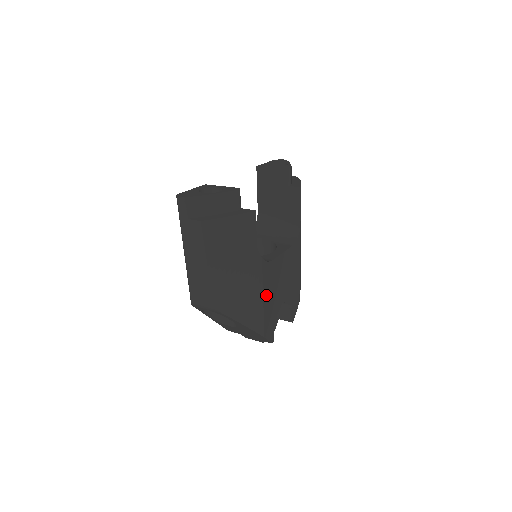
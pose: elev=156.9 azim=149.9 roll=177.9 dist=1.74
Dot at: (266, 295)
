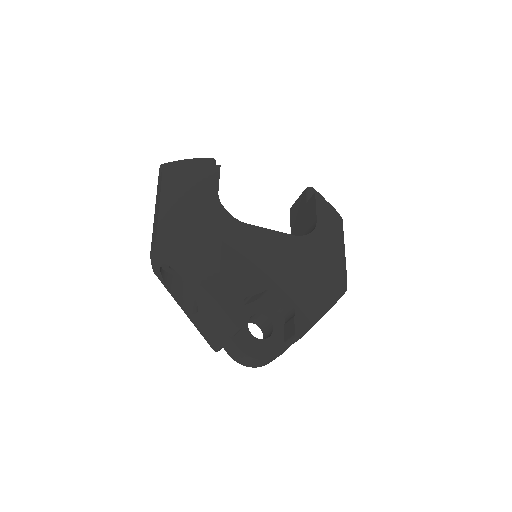
Dot at: (229, 253)
